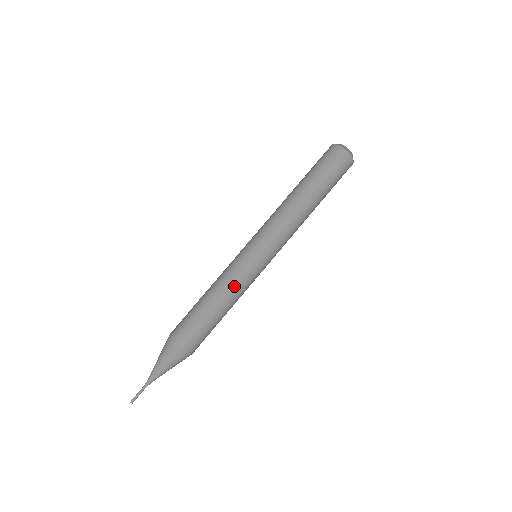
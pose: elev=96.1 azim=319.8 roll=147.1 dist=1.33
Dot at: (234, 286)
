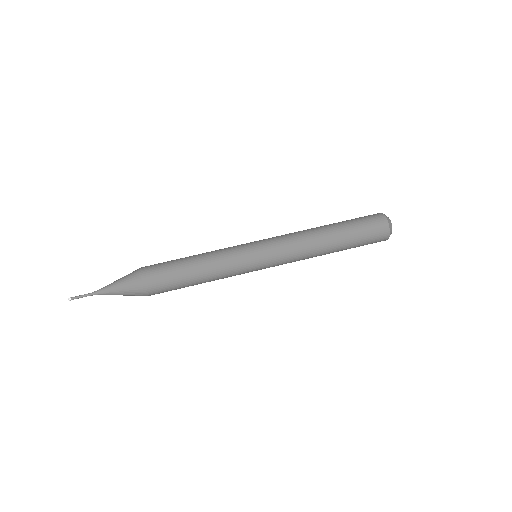
Dot at: (219, 258)
